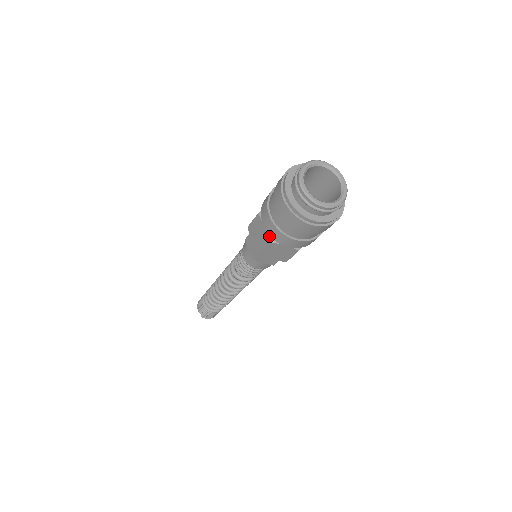
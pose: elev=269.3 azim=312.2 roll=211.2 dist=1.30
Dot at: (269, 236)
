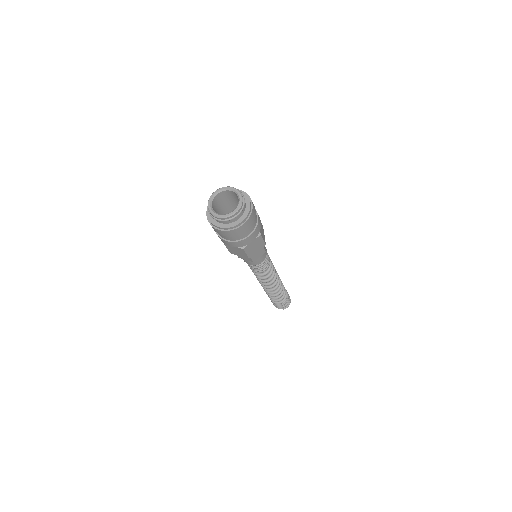
Dot at: (240, 247)
